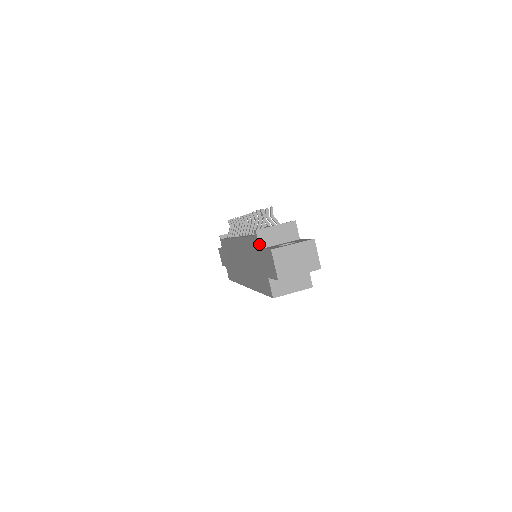
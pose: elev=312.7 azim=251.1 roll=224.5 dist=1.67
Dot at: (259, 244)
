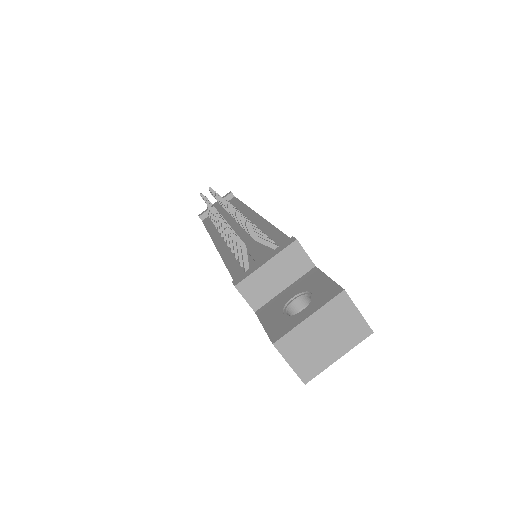
Dot at: (250, 305)
